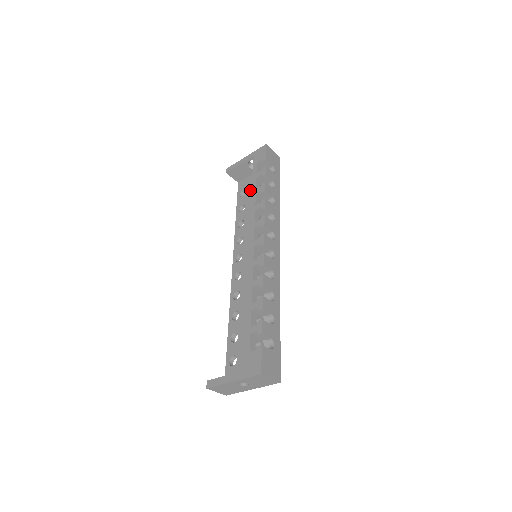
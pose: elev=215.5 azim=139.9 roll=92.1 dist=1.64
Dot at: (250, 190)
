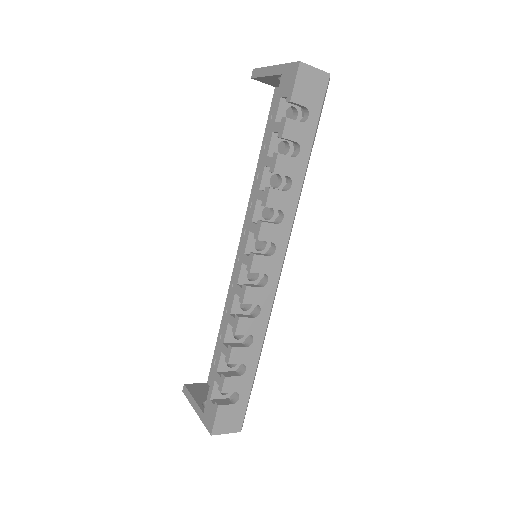
Dot at: occluded
